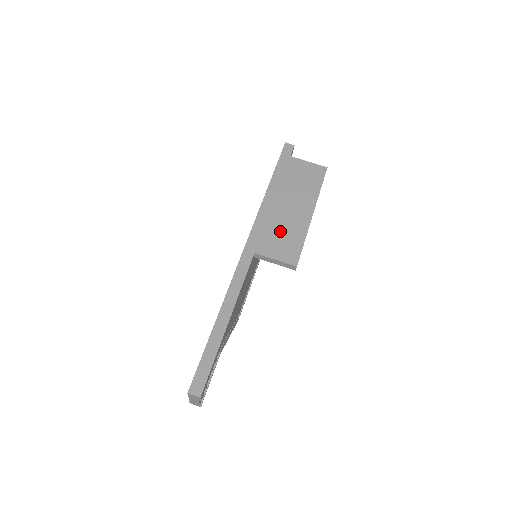
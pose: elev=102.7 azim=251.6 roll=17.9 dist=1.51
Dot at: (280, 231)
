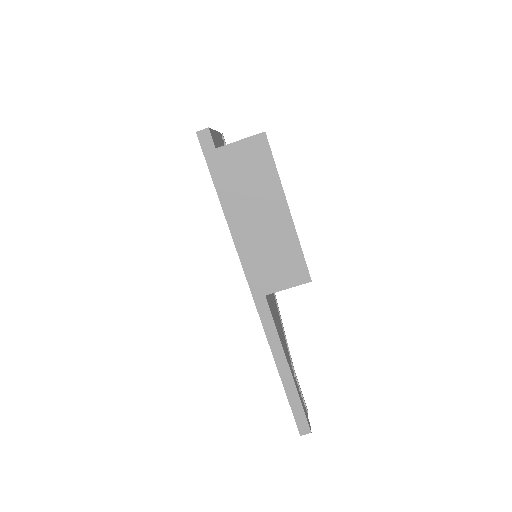
Dot at: (271, 255)
